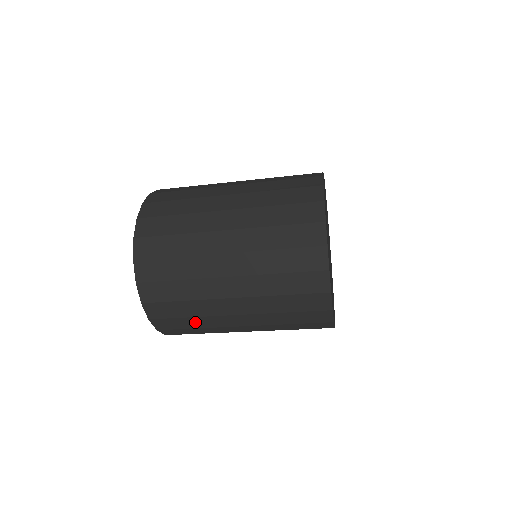
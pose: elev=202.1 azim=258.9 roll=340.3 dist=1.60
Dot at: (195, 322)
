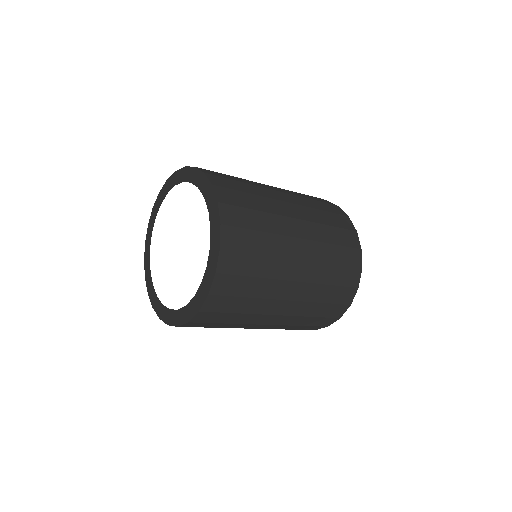
Dot at: (224, 325)
